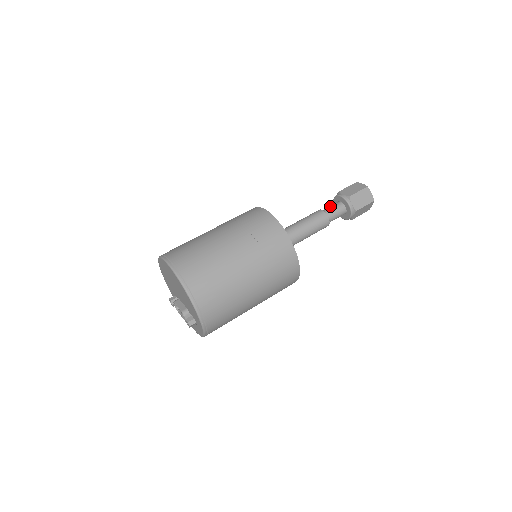
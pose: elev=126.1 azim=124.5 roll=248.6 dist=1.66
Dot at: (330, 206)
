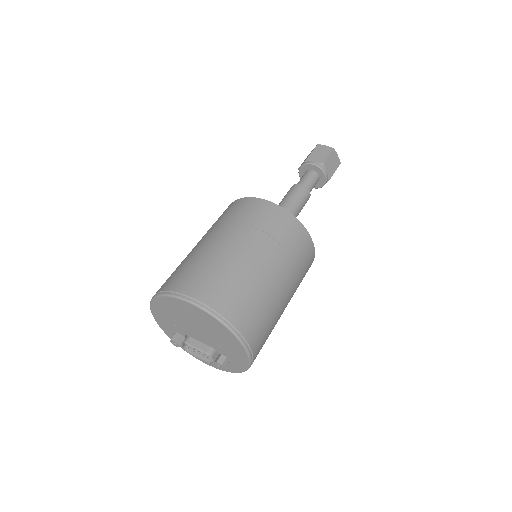
Dot at: (304, 177)
